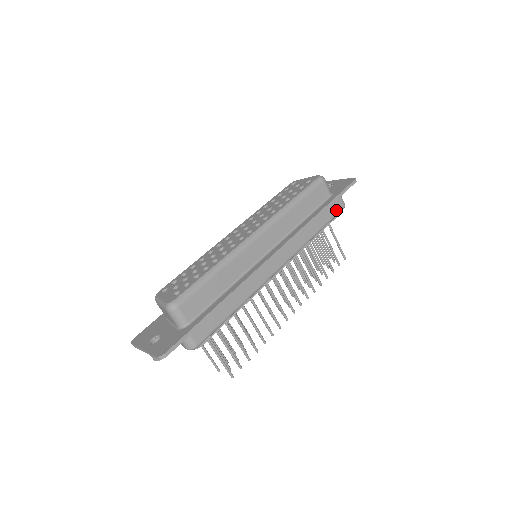
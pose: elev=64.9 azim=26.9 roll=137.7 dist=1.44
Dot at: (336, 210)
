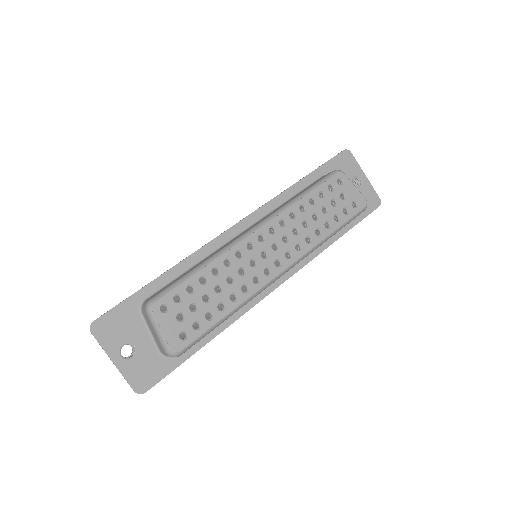
Dot at: occluded
